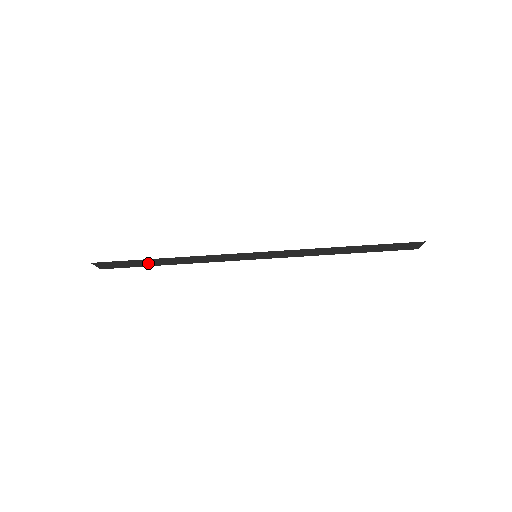
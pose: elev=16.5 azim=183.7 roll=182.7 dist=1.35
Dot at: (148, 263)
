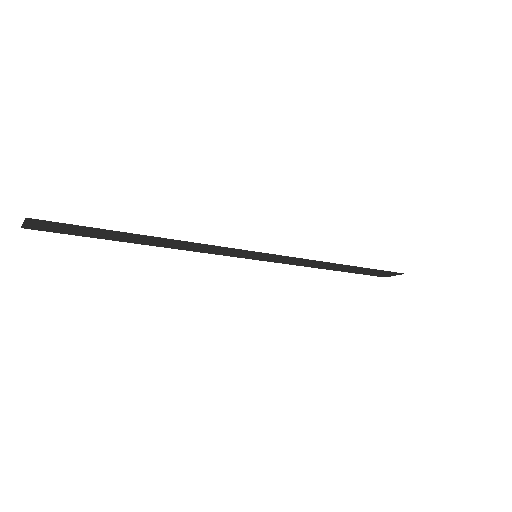
Dot at: (114, 236)
